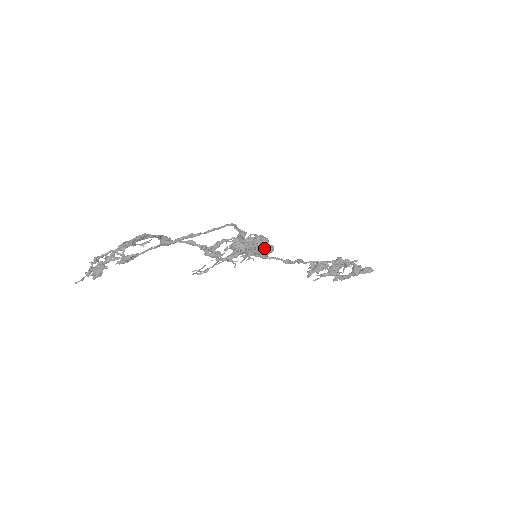
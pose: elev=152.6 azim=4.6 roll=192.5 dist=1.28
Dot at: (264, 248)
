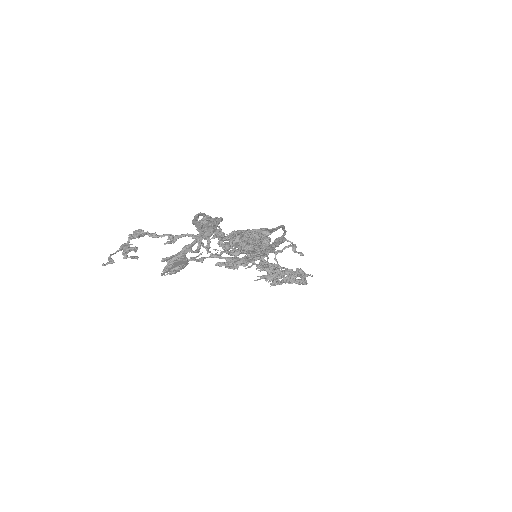
Dot at: occluded
